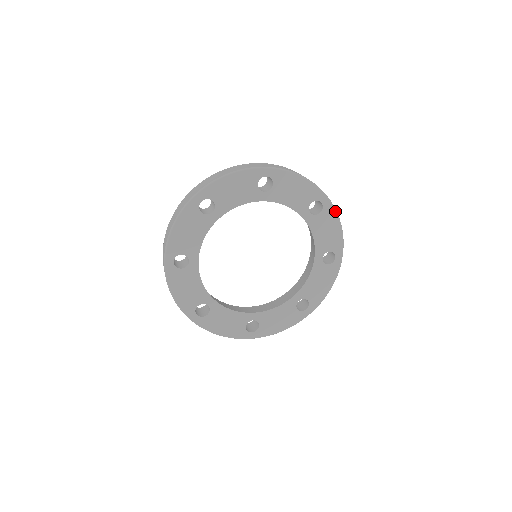
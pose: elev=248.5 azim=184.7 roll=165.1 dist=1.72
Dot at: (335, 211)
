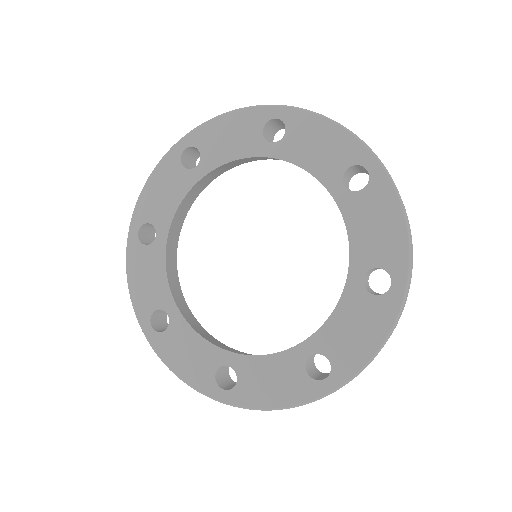
Dot at: (395, 318)
